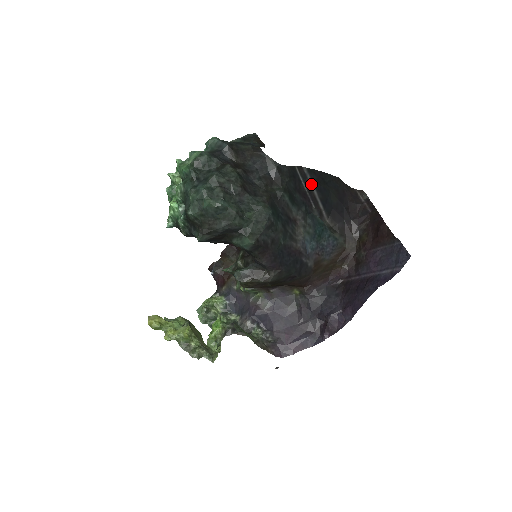
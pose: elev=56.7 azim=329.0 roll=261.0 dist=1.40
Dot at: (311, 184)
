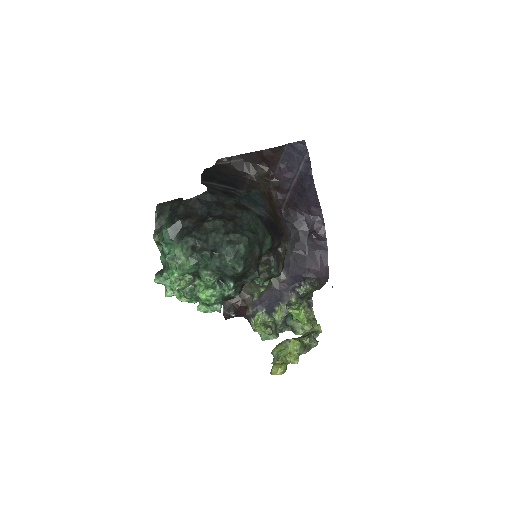
Dot at: (216, 185)
